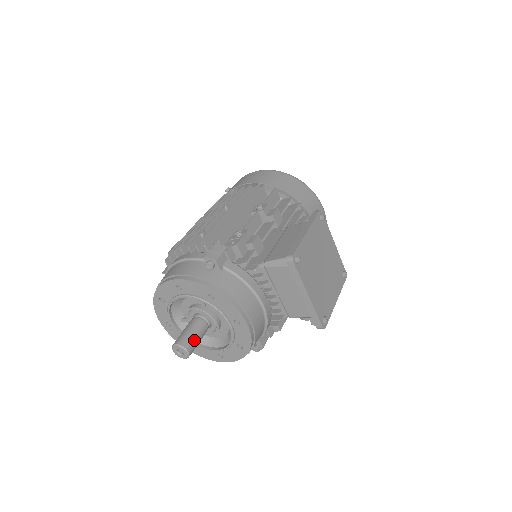
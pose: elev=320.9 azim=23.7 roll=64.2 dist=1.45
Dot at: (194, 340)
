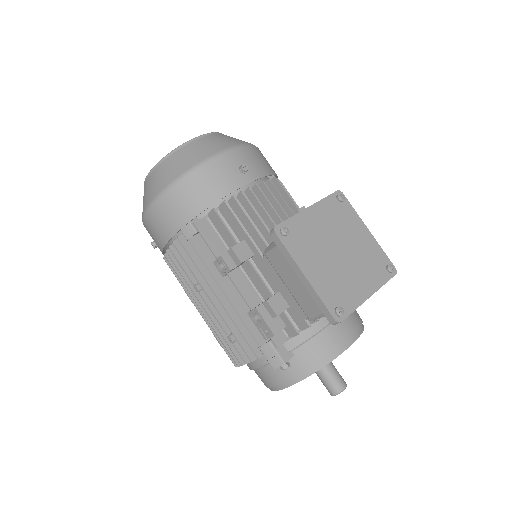
Dot at: (336, 378)
